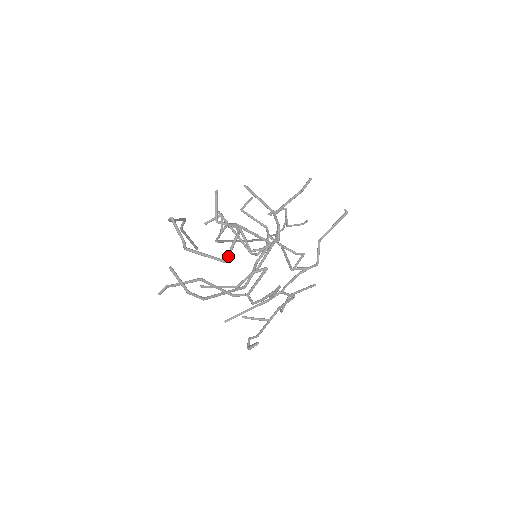
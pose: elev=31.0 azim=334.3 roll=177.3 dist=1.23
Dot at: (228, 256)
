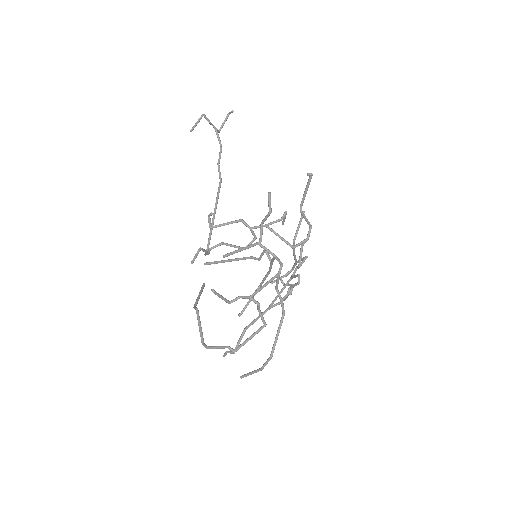
Dot at: (263, 322)
